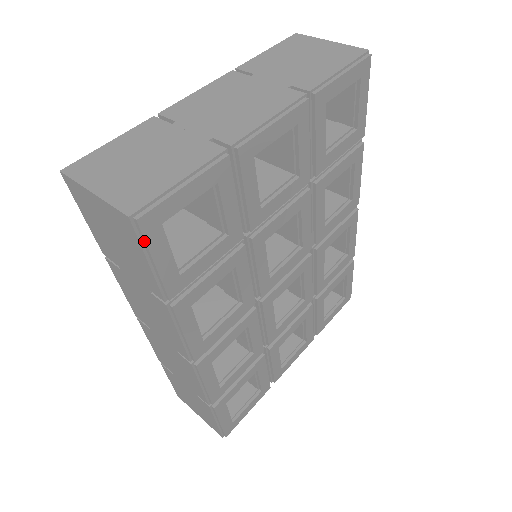
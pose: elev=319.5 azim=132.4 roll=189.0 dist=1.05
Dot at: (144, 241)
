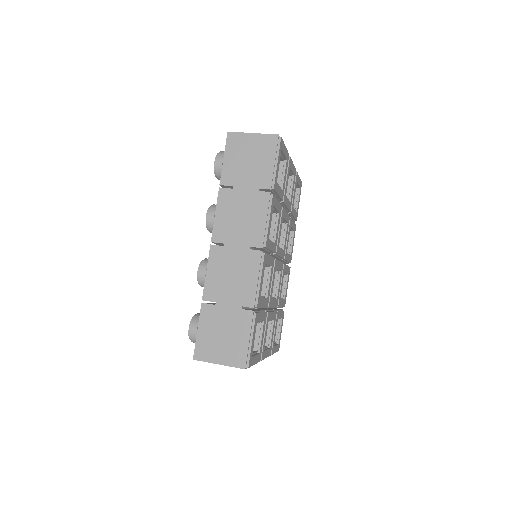
Dot at: (279, 149)
